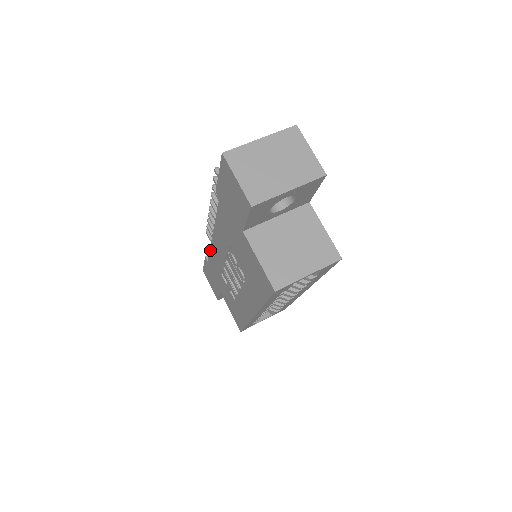
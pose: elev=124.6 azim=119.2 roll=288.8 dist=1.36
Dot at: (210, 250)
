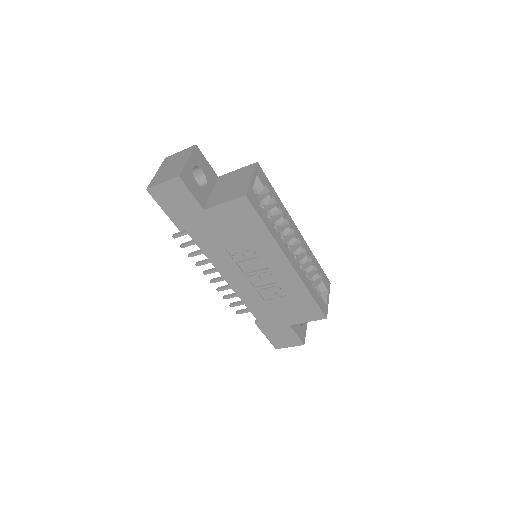
Dot at: (243, 301)
